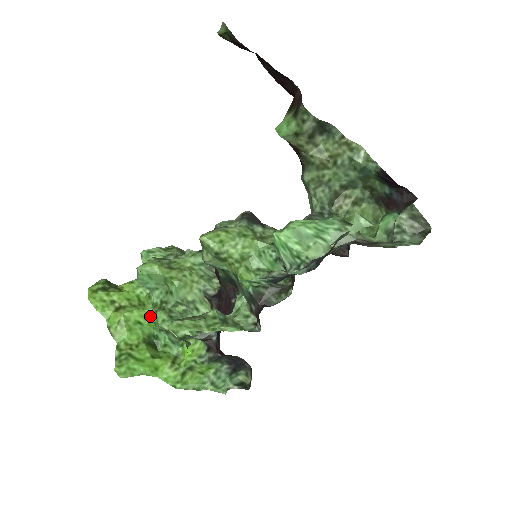
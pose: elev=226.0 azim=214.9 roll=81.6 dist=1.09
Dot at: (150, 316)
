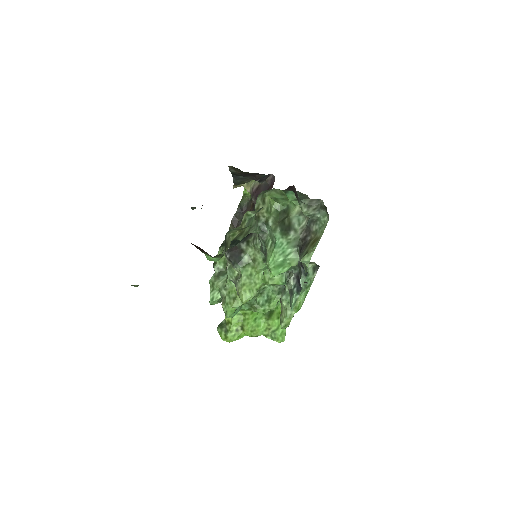
Dot at: (254, 312)
